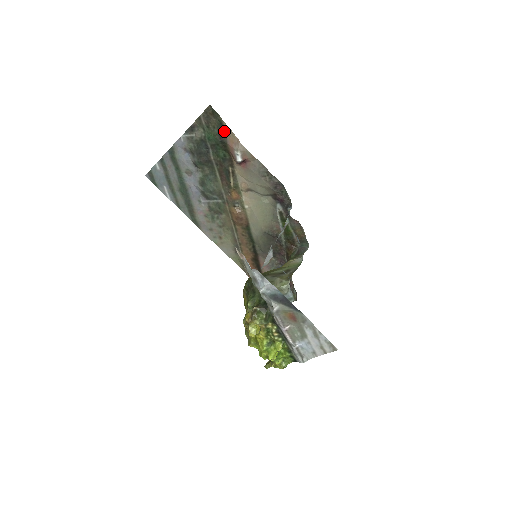
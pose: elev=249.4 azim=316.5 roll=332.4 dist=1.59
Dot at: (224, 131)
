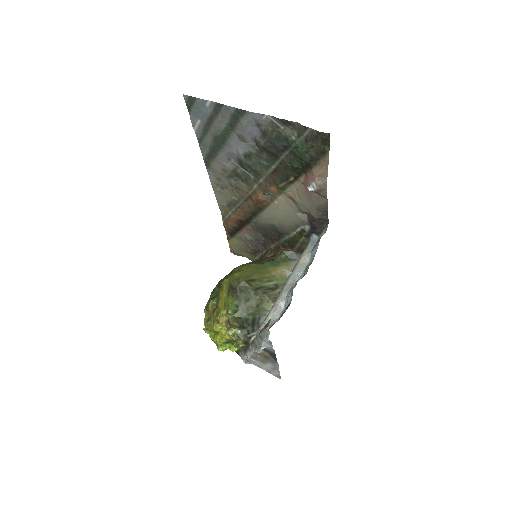
Dot at: (320, 159)
